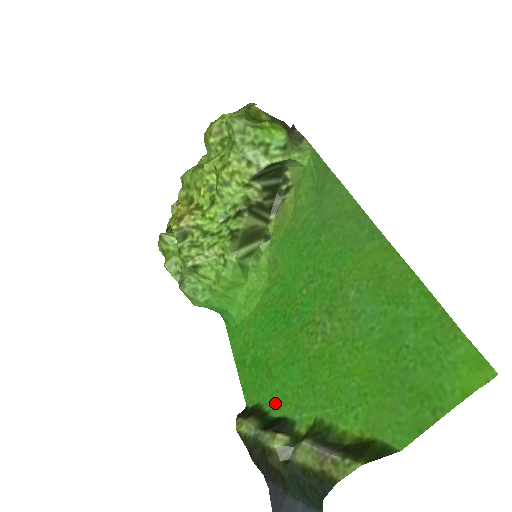
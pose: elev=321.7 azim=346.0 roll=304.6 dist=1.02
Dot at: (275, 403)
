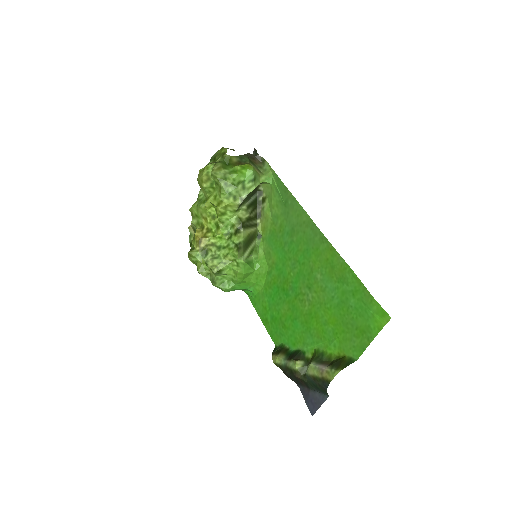
Dot at: (291, 343)
